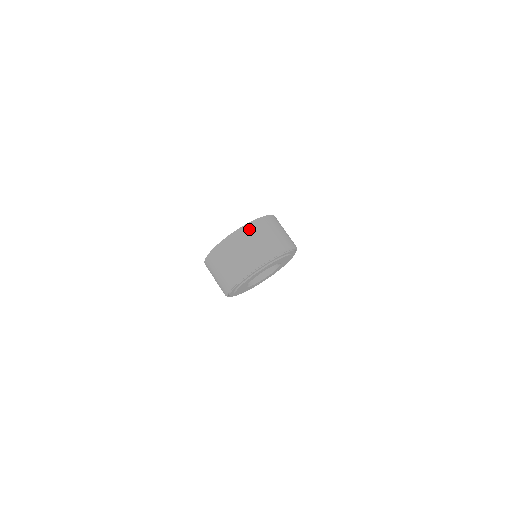
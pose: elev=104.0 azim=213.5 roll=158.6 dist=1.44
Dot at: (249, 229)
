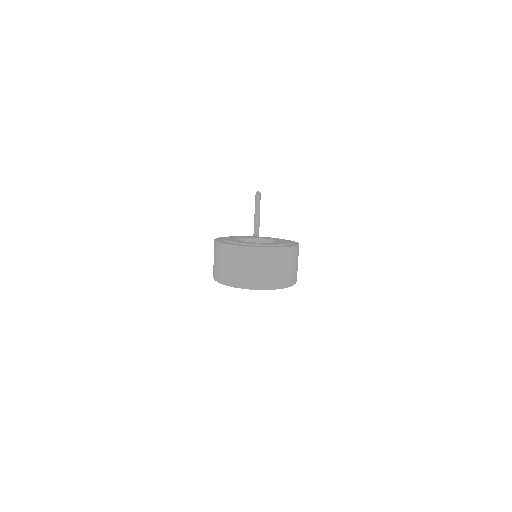
Dot at: (281, 253)
